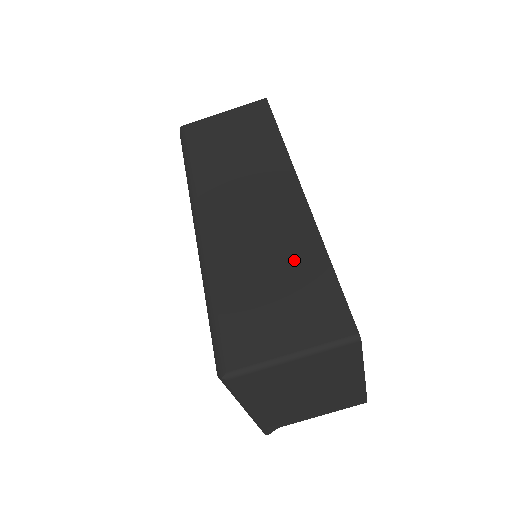
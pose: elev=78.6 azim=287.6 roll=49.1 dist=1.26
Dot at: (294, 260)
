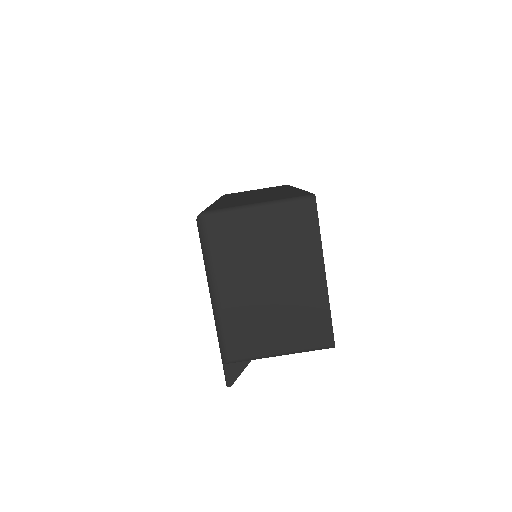
Dot at: (278, 194)
